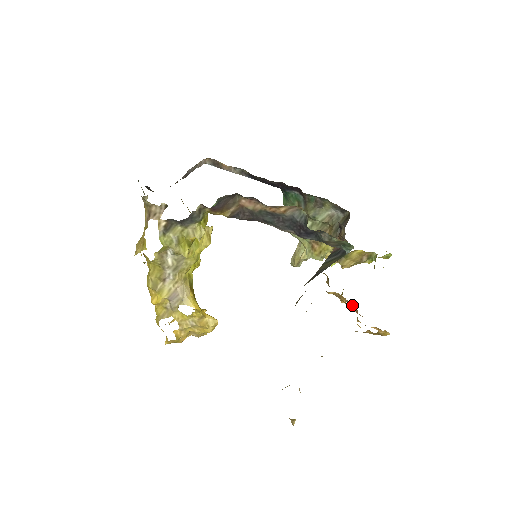
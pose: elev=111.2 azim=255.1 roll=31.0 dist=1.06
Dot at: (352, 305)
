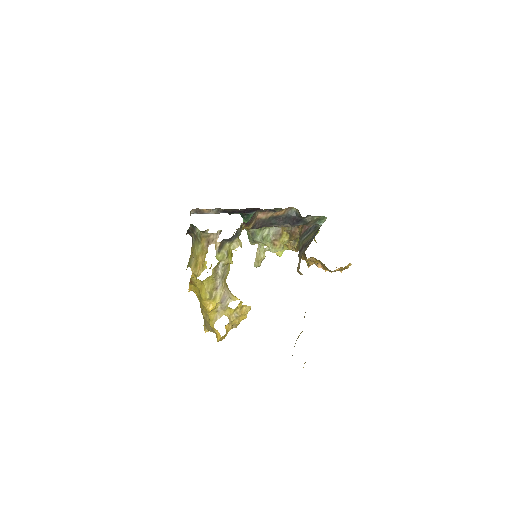
Dot at: (318, 264)
